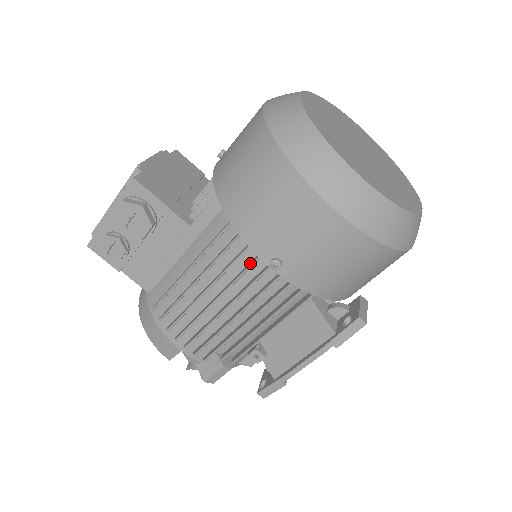
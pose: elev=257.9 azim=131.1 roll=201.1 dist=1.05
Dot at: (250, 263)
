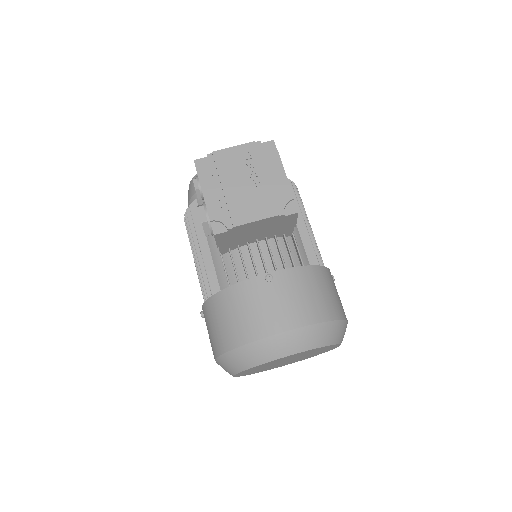
Dot at: occluded
